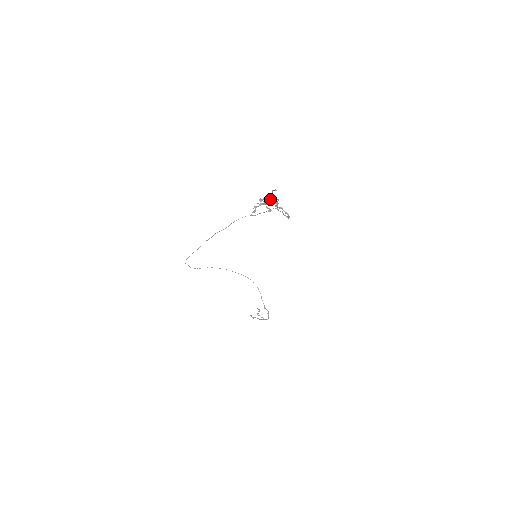
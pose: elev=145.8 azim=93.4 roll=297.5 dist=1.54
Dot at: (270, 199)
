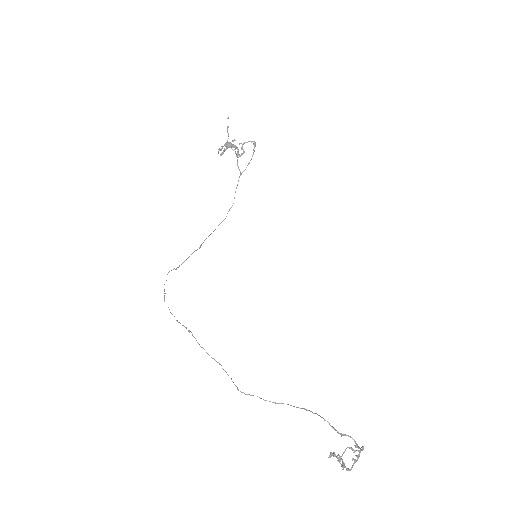
Dot at: (228, 144)
